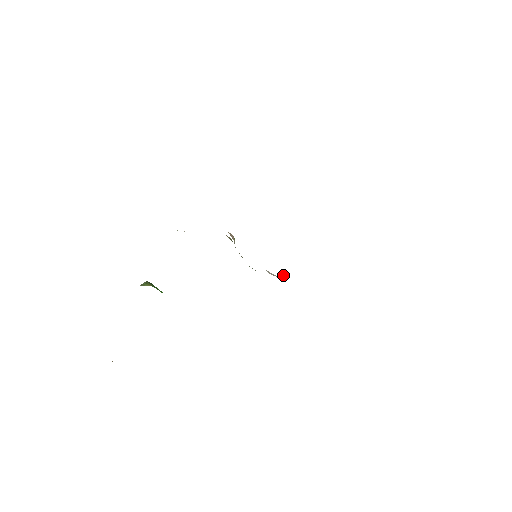
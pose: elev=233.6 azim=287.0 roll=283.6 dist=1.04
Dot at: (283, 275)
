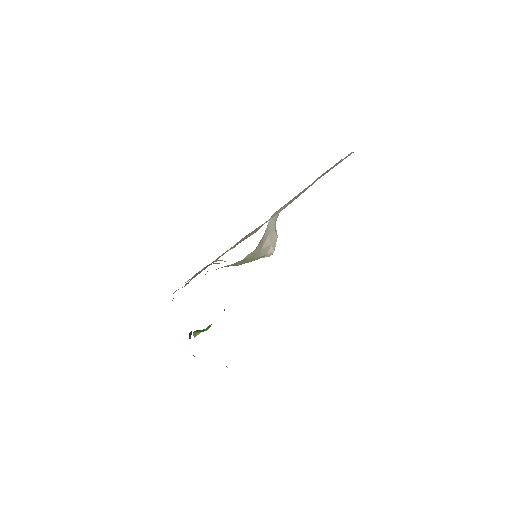
Dot at: (271, 249)
